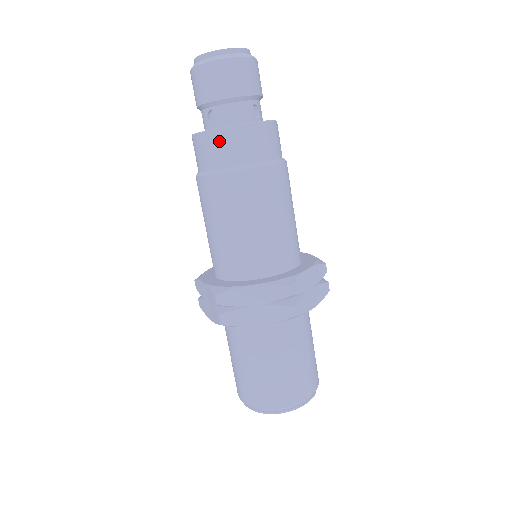
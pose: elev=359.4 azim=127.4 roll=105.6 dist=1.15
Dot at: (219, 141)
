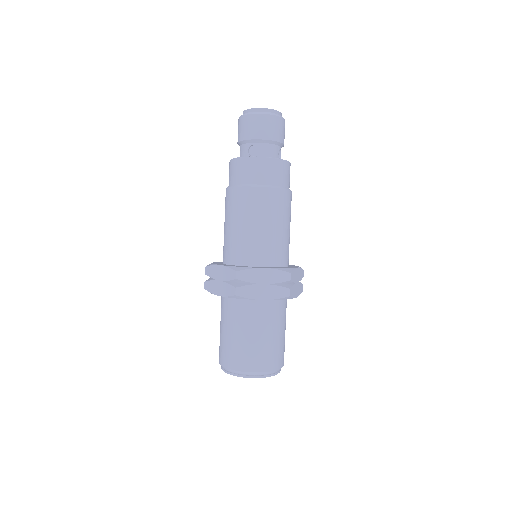
Dot at: (259, 165)
